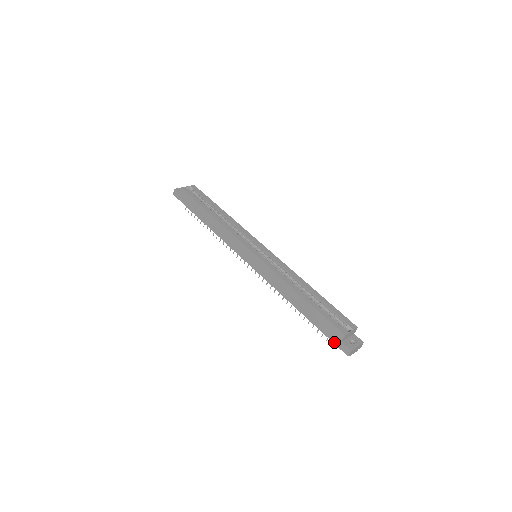
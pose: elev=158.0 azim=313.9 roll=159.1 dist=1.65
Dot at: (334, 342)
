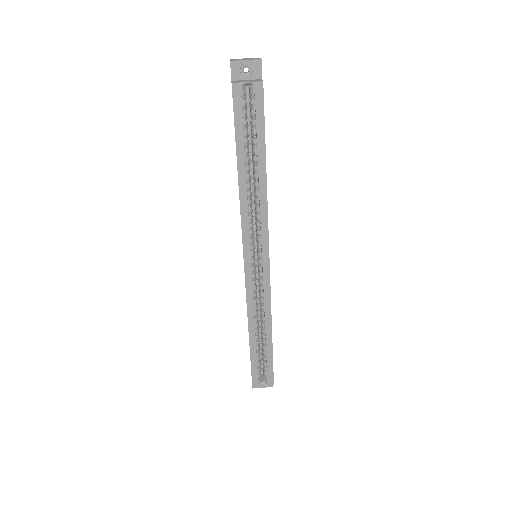
Dot at: occluded
